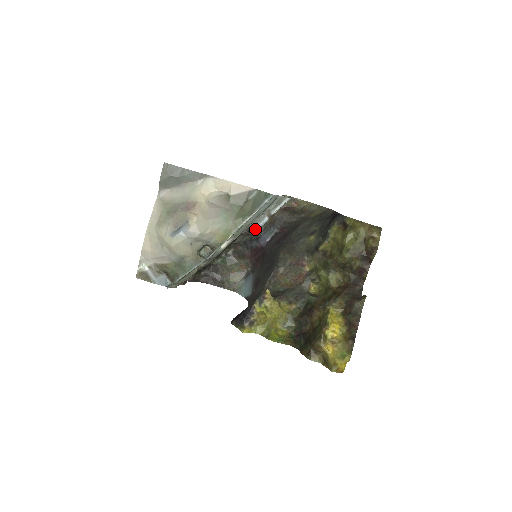
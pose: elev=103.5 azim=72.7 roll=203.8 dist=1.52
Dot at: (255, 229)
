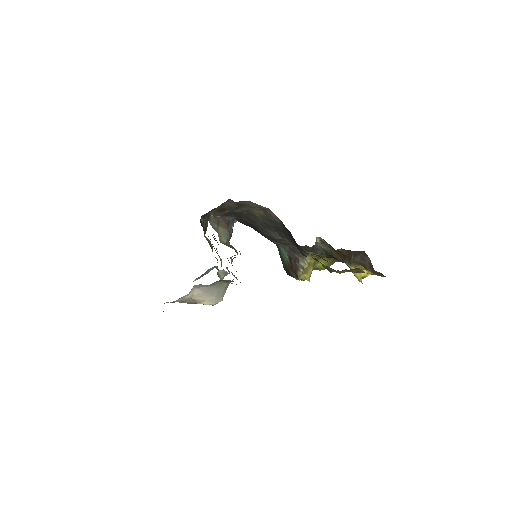
Dot at: occluded
